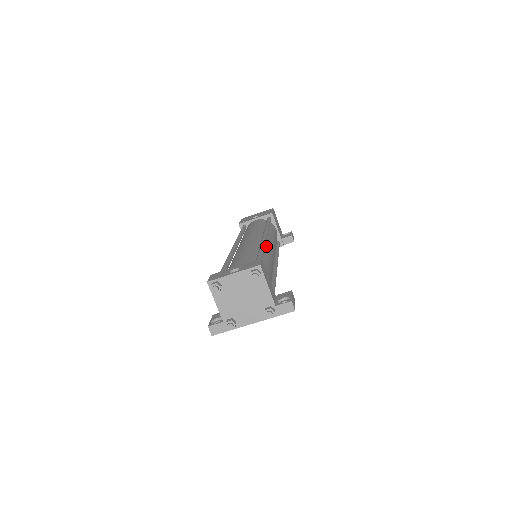
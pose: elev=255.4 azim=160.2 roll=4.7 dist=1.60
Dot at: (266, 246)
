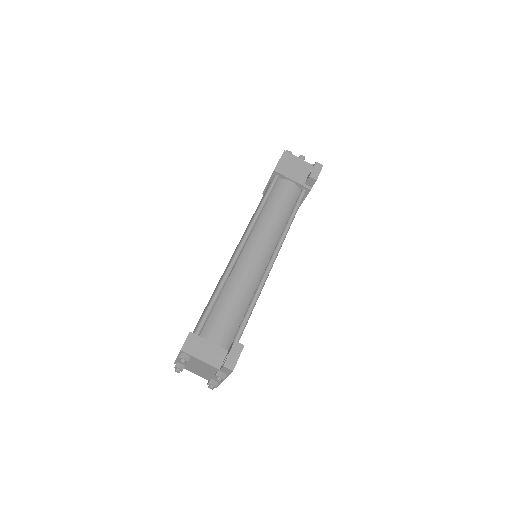
Dot at: (241, 261)
